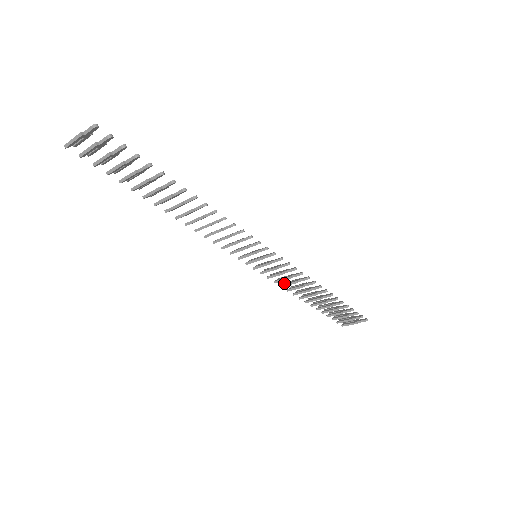
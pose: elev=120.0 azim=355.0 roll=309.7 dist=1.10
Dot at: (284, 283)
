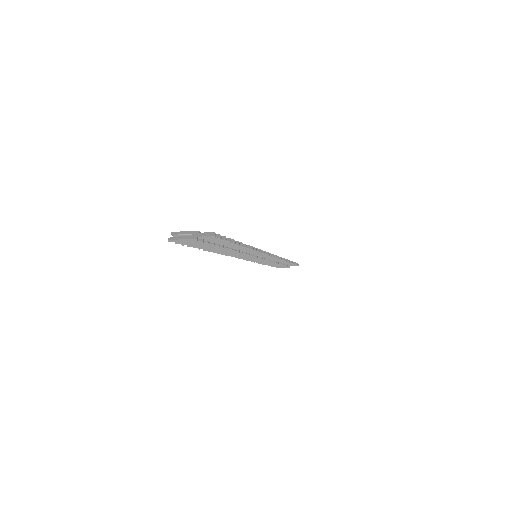
Dot at: occluded
